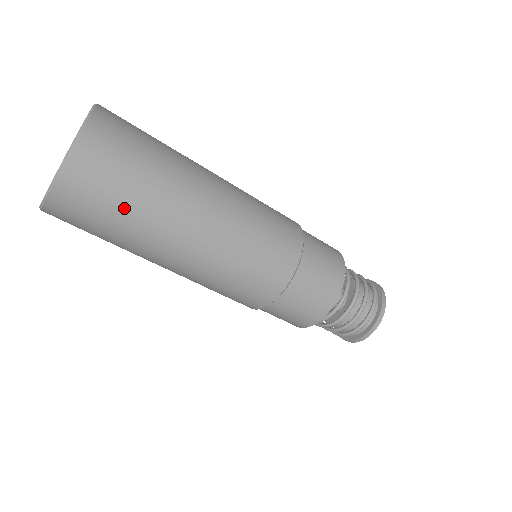
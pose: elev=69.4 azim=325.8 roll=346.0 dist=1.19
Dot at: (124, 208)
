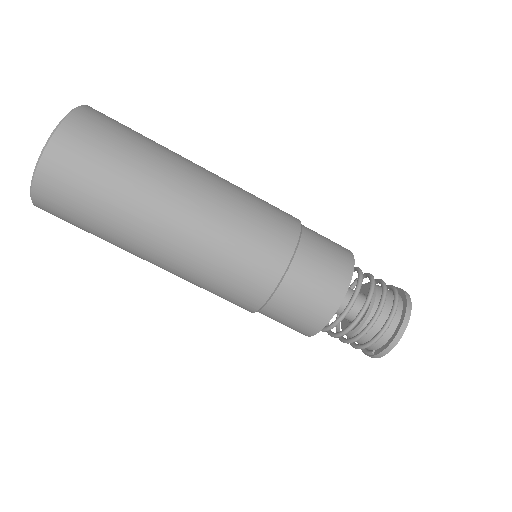
Dot at: (123, 155)
